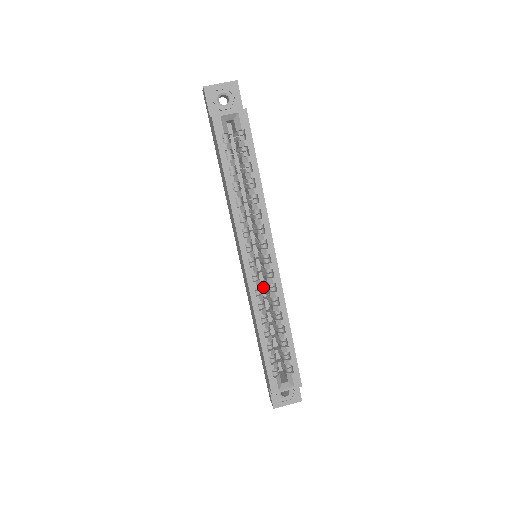
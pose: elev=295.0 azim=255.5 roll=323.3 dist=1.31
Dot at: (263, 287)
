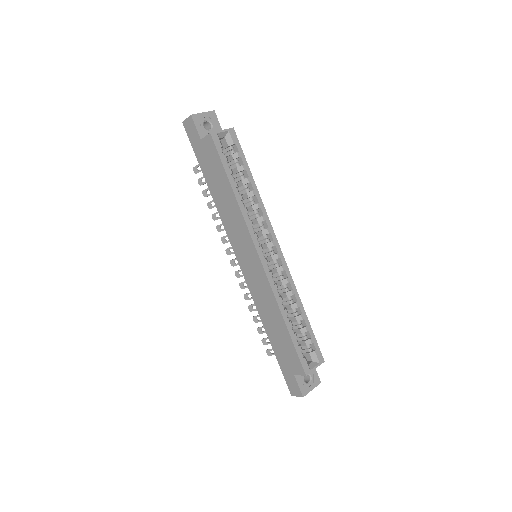
Dot at: occluded
